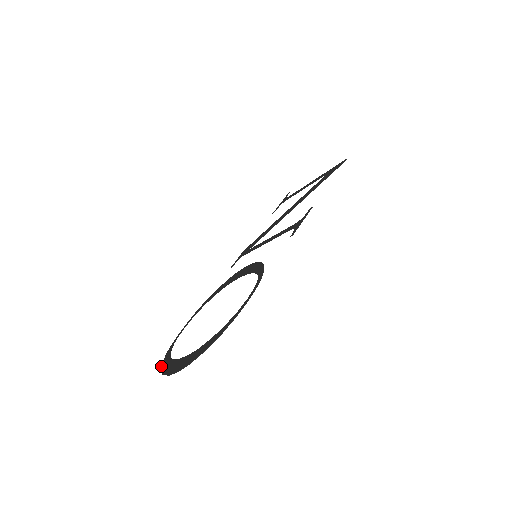
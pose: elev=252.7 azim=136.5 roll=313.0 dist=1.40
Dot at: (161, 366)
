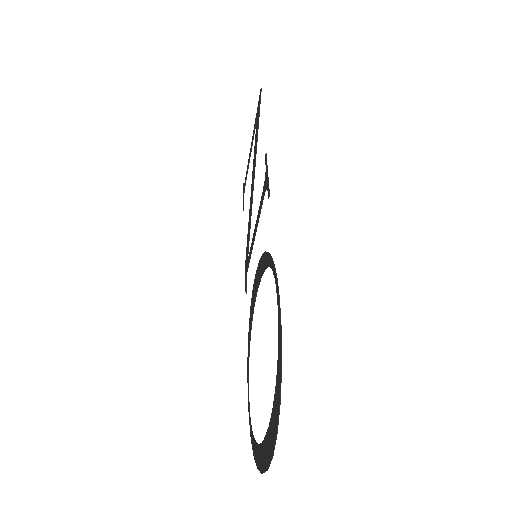
Dot at: occluded
